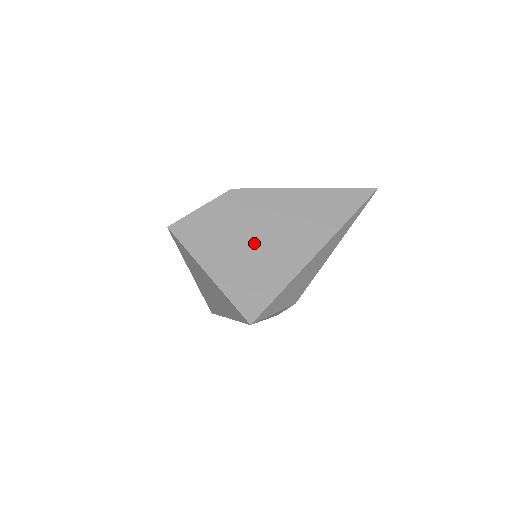
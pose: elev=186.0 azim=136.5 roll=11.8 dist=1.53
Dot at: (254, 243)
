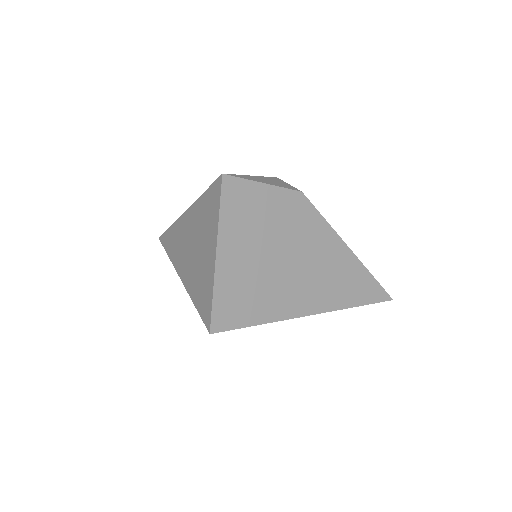
Dot at: (275, 261)
